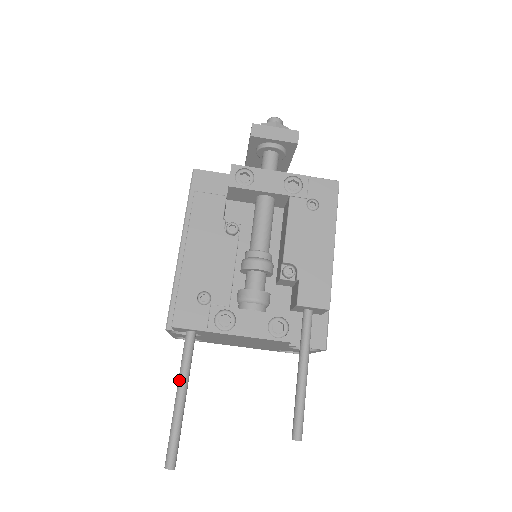
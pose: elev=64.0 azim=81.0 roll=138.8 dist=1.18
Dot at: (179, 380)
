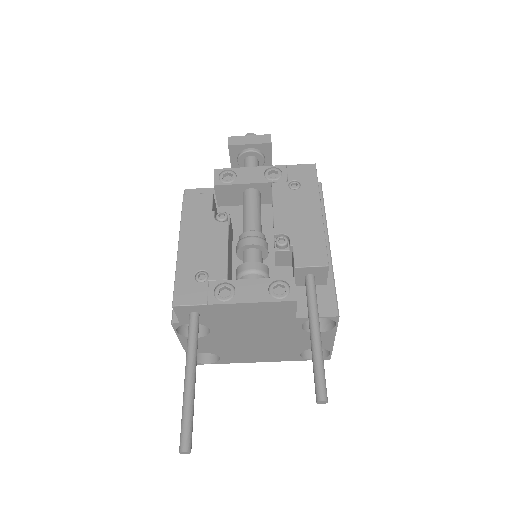
Dot at: (186, 360)
